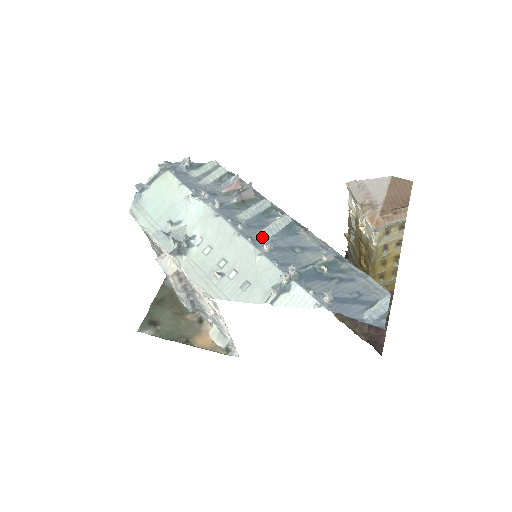
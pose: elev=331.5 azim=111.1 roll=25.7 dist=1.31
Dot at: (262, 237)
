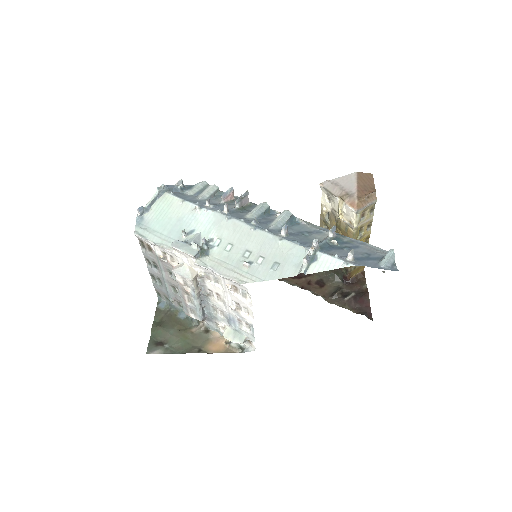
Dot at: (274, 228)
